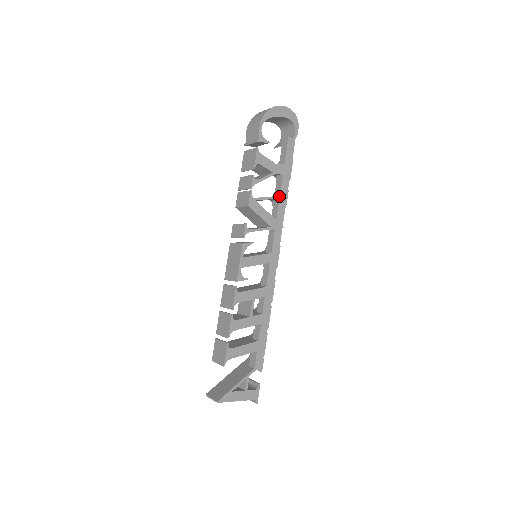
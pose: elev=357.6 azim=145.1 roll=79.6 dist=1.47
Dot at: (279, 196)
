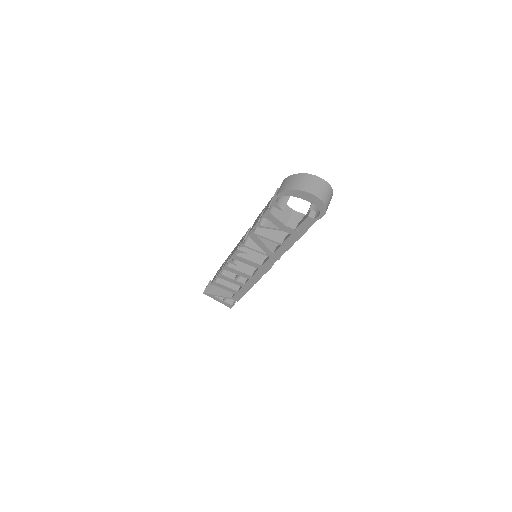
Dot at: (281, 243)
